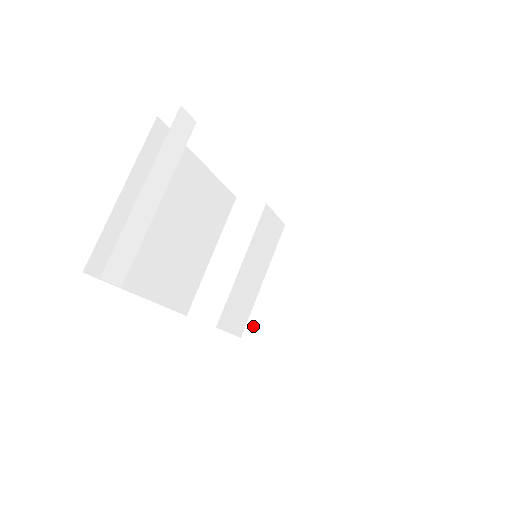
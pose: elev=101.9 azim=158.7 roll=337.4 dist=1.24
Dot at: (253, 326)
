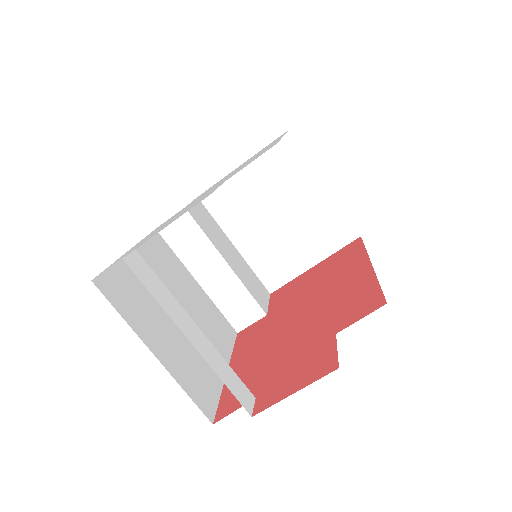
Dot at: (268, 279)
